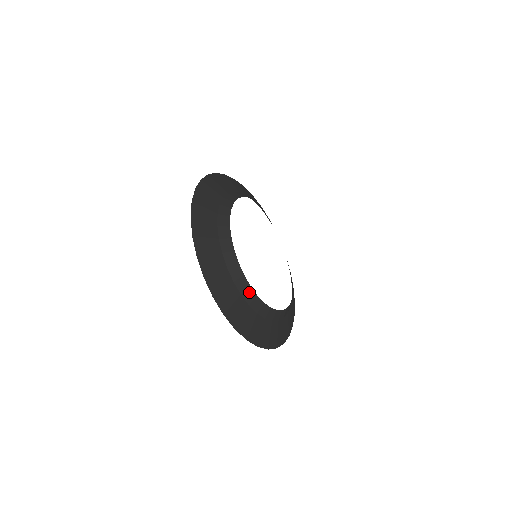
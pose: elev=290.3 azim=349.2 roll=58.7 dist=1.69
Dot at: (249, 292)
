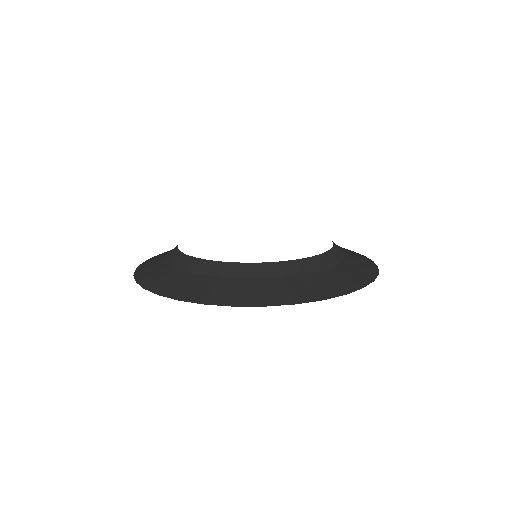
Dot at: (229, 268)
